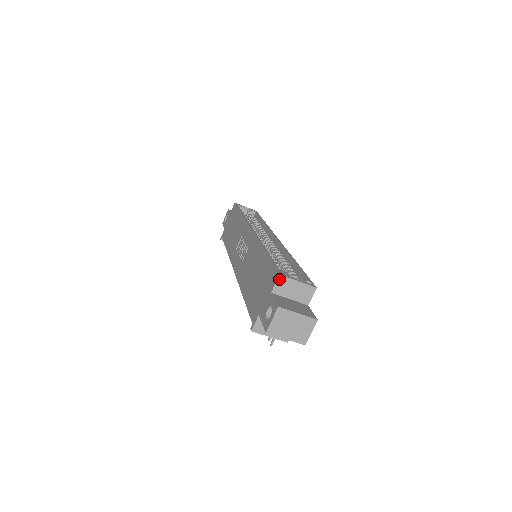
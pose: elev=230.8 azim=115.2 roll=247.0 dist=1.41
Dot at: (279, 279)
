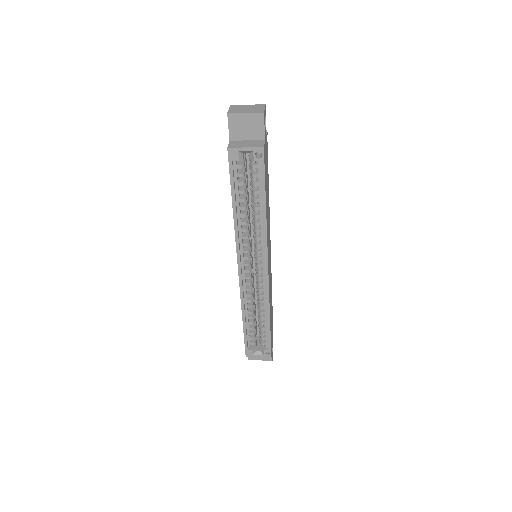
Dot at: (247, 354)
